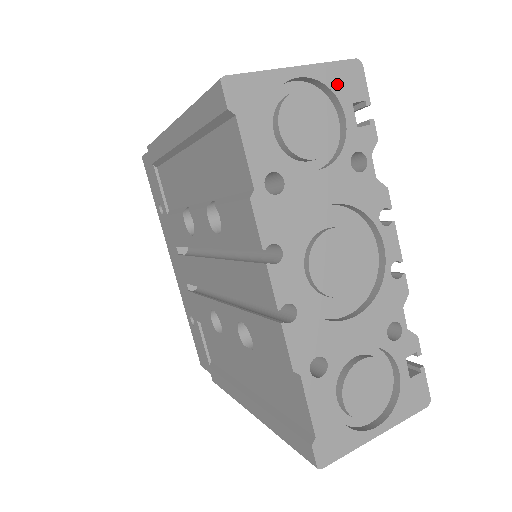
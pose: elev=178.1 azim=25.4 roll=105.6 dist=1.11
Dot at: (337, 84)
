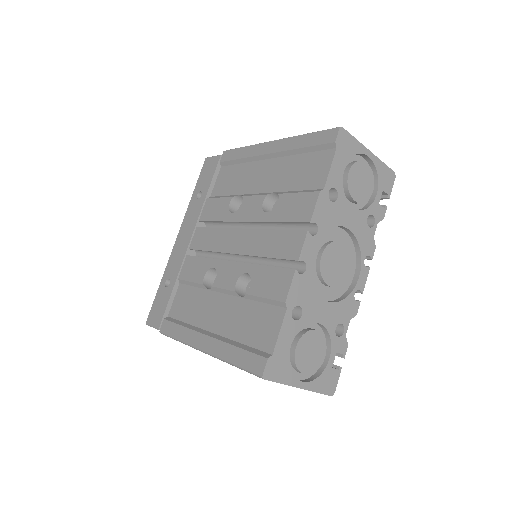
Dot at: (381, 175)
